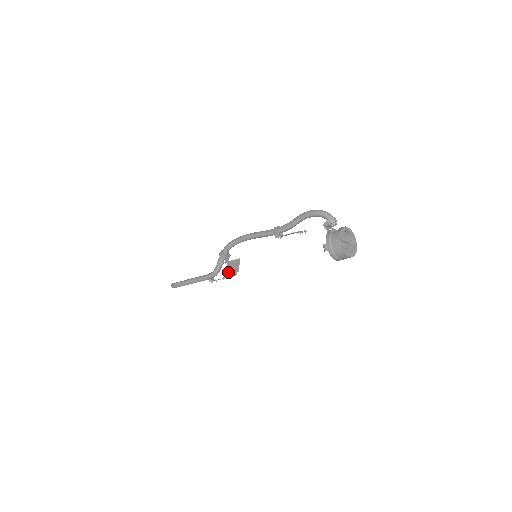
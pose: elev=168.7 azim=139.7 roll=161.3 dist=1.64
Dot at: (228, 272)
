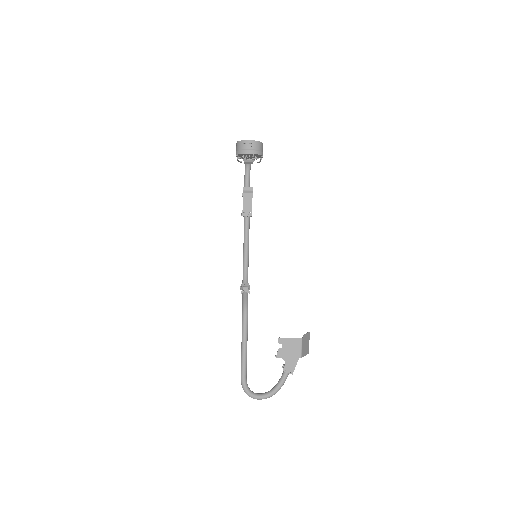
Dot at: (303, 352)
